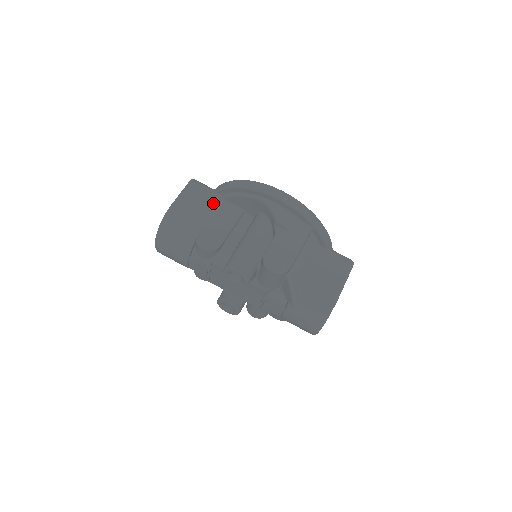
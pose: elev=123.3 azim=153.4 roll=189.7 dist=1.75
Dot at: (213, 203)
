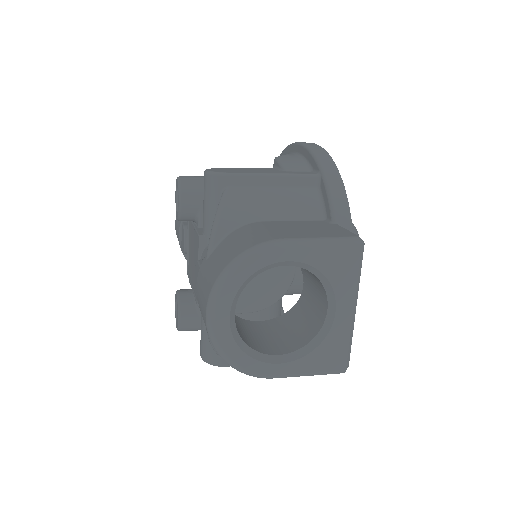
Dot at: occluded
